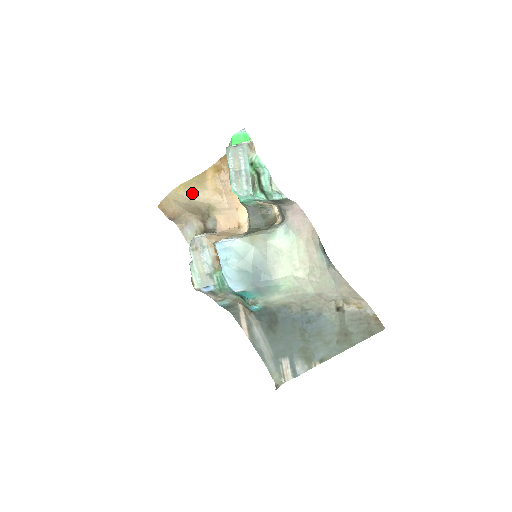
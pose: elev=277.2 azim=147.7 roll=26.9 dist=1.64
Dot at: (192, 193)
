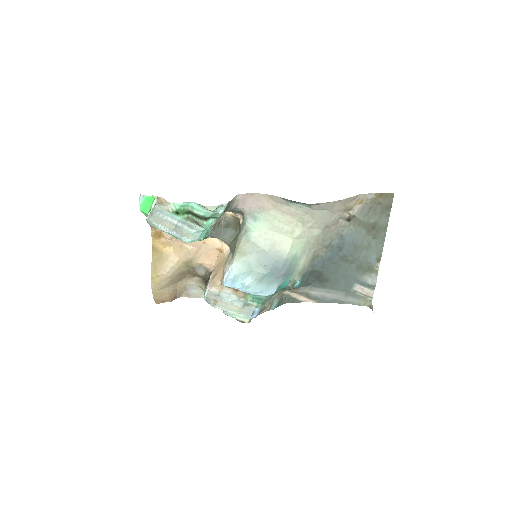
Dot at: (165, 271)
